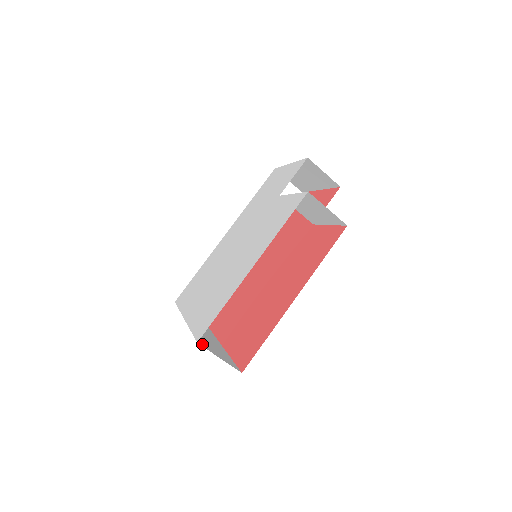
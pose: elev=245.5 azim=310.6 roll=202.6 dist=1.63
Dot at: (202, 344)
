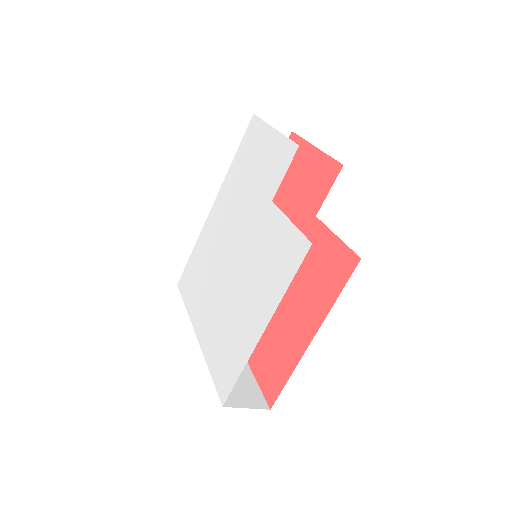
Dot at: occluded
